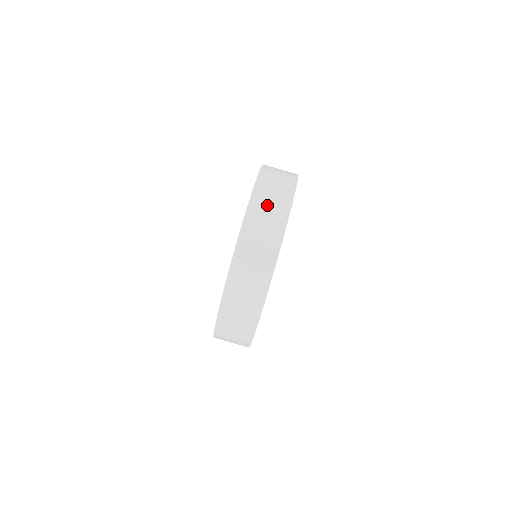
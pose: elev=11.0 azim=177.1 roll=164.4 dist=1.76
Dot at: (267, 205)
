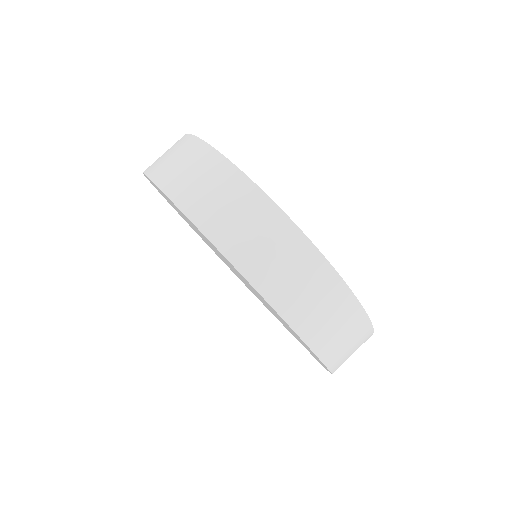
Dot at: (167, 158)
